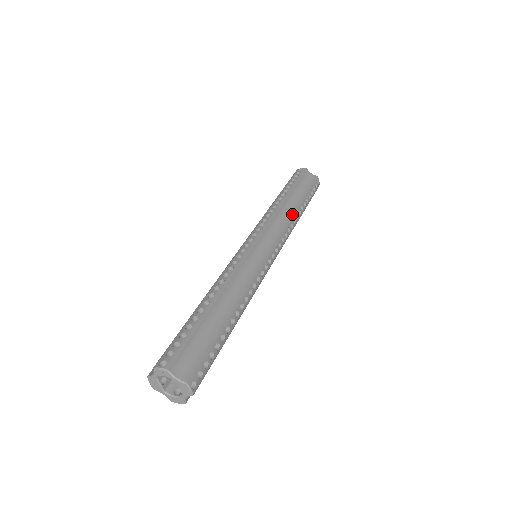
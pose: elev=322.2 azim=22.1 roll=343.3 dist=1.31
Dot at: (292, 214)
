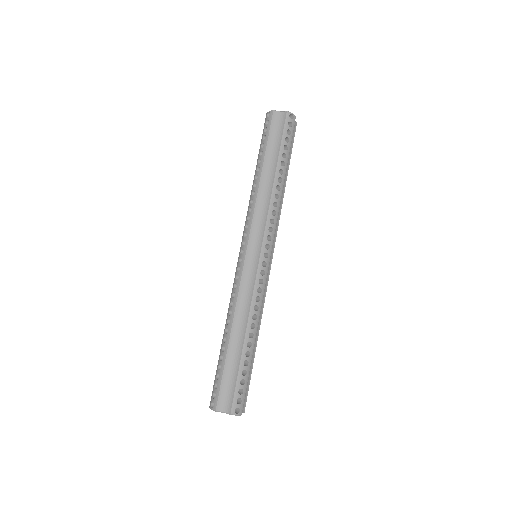
Dot at: occluded
